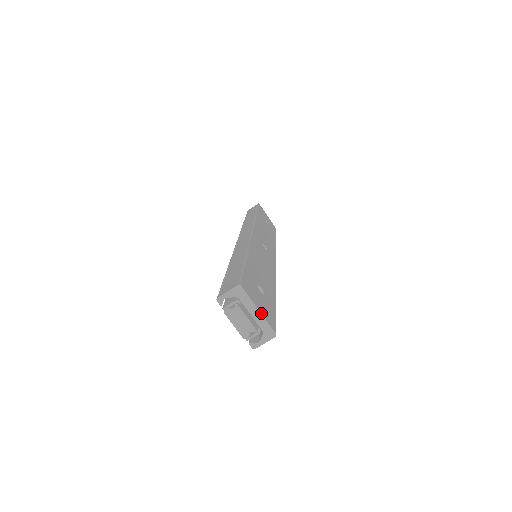
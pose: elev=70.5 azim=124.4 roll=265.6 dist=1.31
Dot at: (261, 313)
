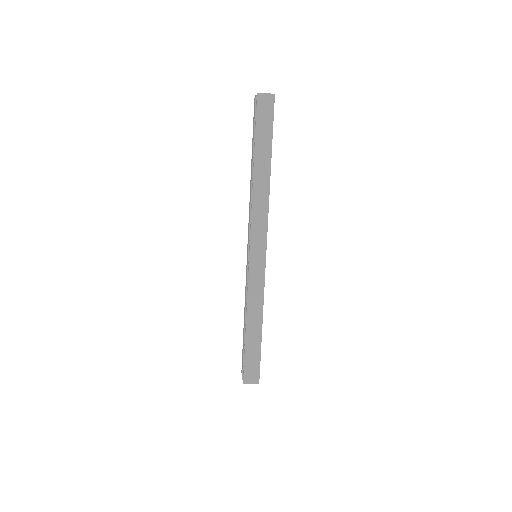
Dot at: occluded
